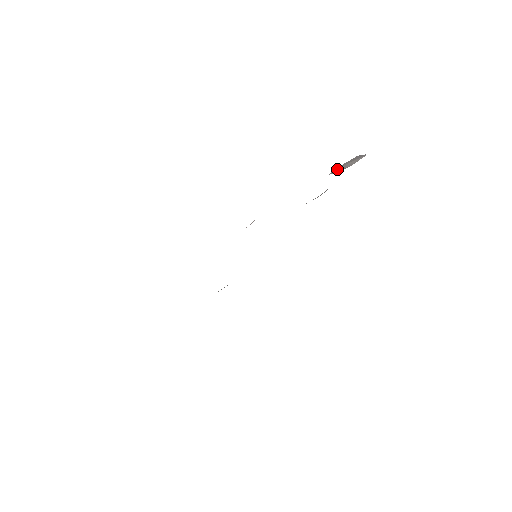
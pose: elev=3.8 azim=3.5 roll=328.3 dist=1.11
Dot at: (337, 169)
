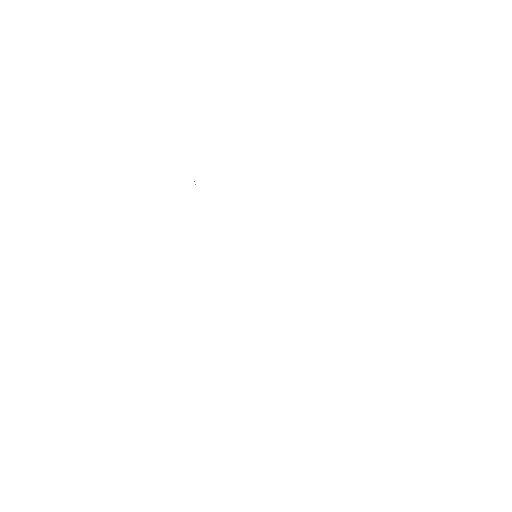
Dot at: occluded
